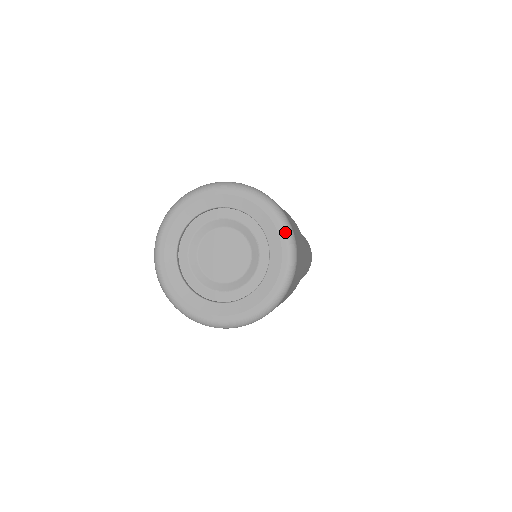
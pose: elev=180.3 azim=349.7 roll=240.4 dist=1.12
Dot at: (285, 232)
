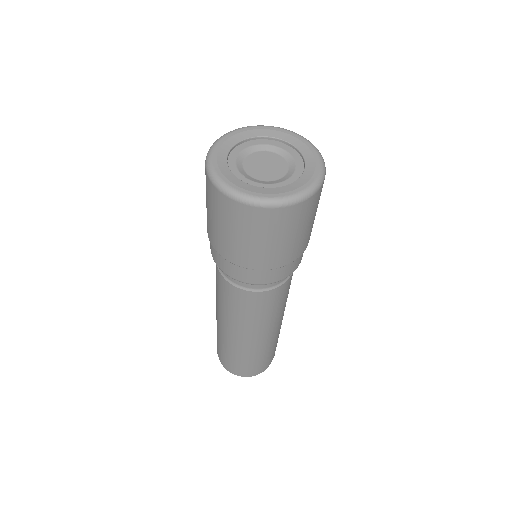
Dot at: (317, 178)
